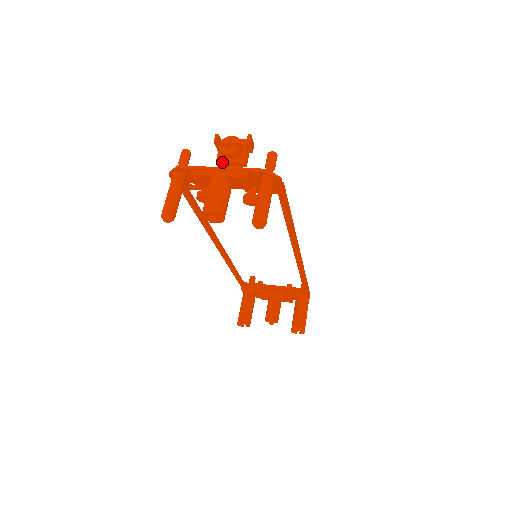
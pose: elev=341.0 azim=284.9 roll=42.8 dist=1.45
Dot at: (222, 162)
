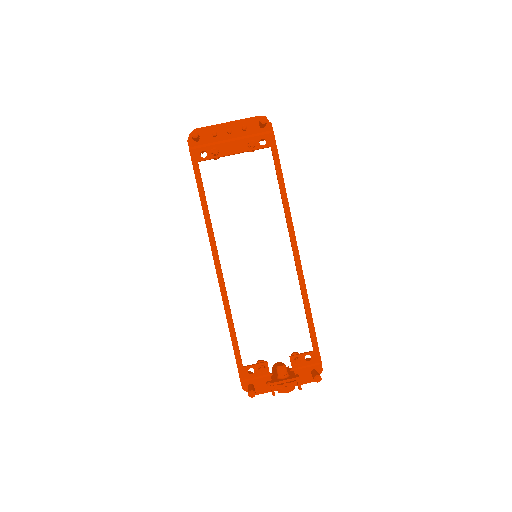
Dot at: occluded
